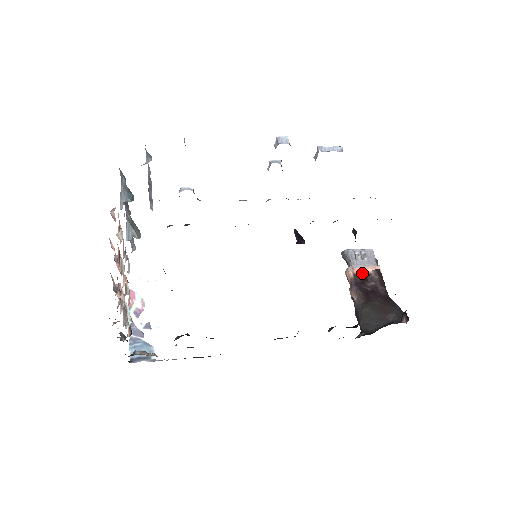
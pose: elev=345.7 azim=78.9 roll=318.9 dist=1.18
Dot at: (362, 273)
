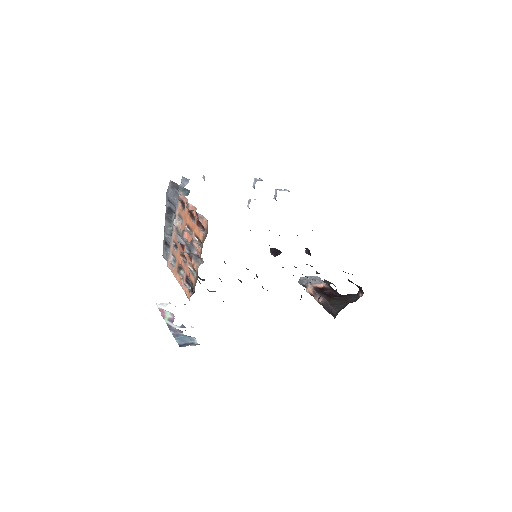
Dot at: (318, 287)
